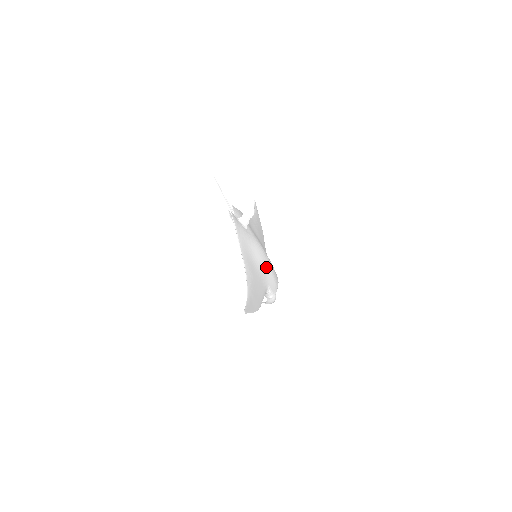
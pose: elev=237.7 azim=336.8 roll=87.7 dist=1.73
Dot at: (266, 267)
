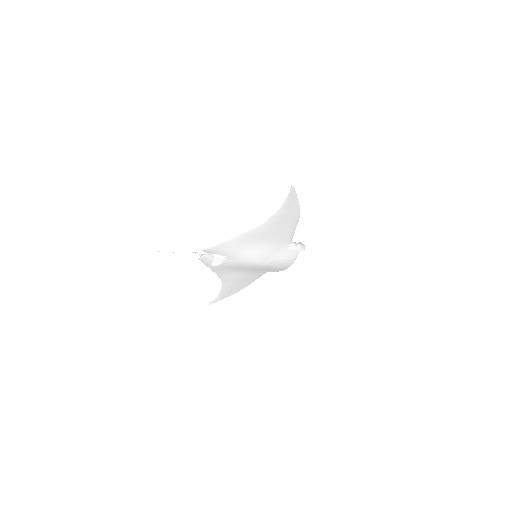
Dot at: (261, 269)
